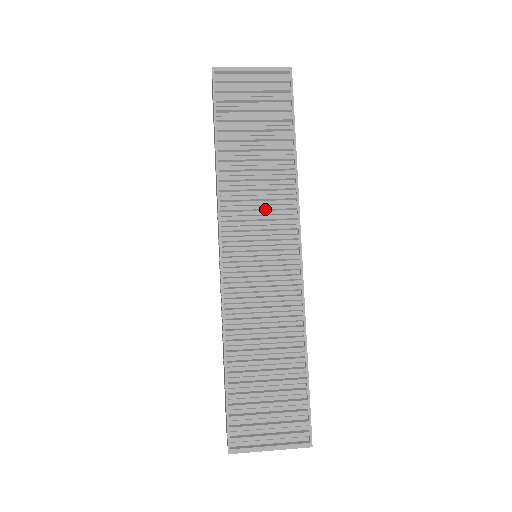
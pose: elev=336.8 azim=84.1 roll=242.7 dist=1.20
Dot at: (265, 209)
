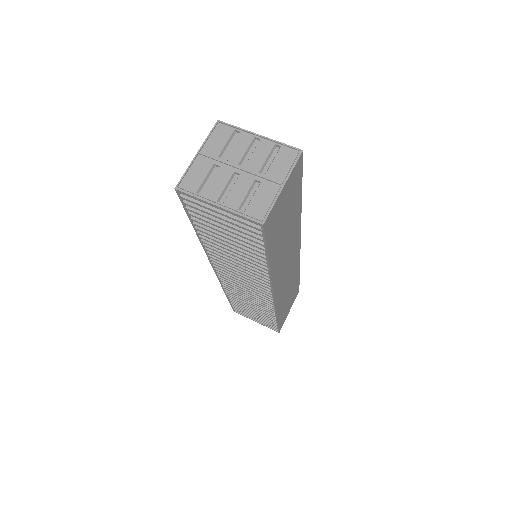
Dot at: (244, 272)
